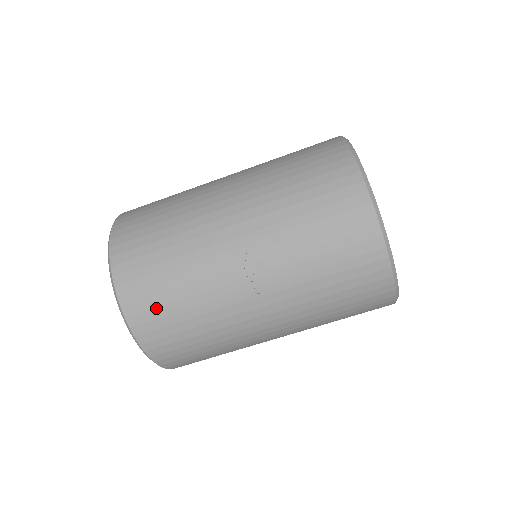
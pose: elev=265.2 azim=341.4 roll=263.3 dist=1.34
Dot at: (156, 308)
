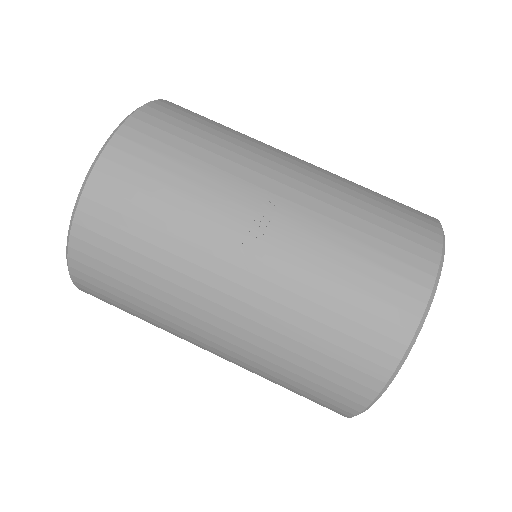
Dot at: (134, 187)
